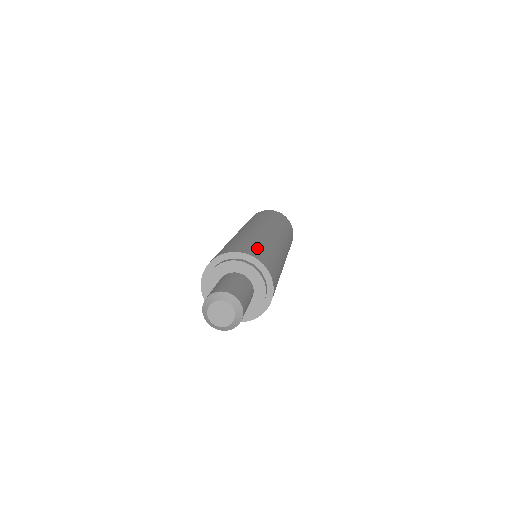
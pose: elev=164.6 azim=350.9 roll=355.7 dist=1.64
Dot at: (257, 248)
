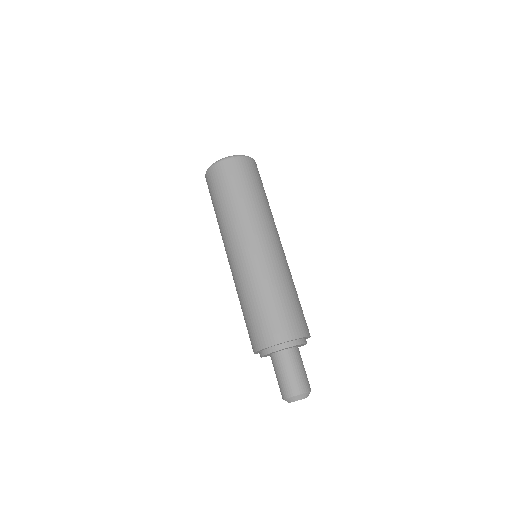
Dot at: (274, 318)
